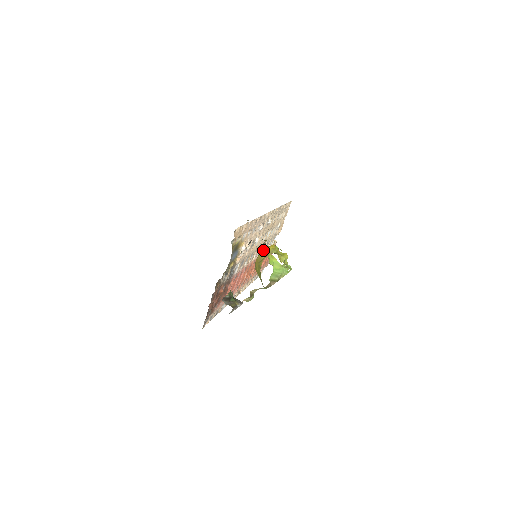
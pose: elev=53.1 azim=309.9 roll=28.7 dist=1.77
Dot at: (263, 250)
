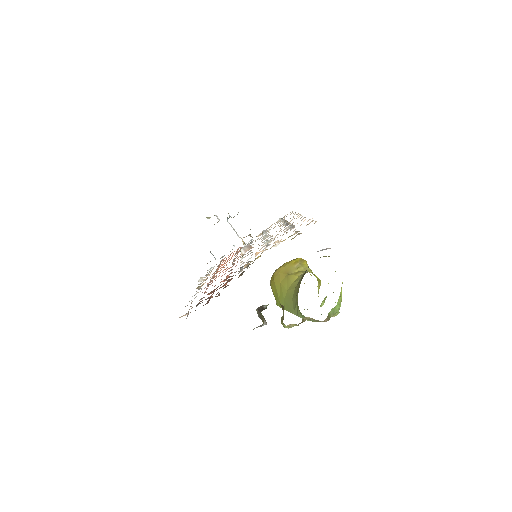
Dot at: (296, 260)
